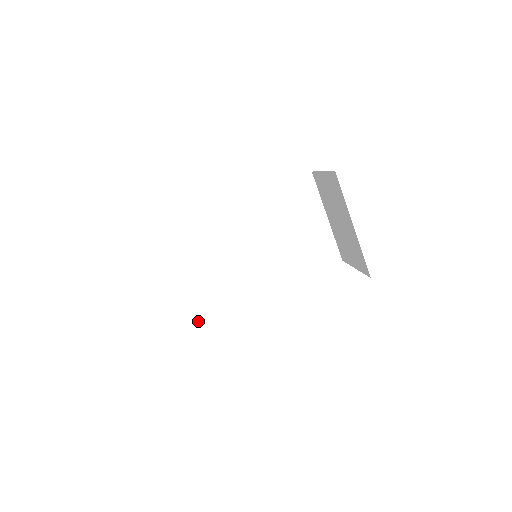
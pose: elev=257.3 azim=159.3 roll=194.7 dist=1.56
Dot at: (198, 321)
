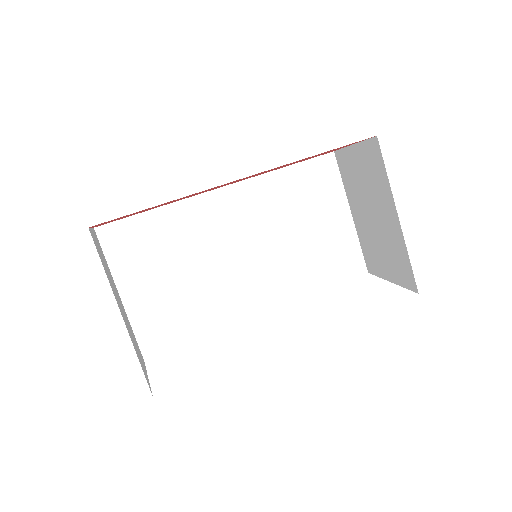
Dot at: (170, 345)
